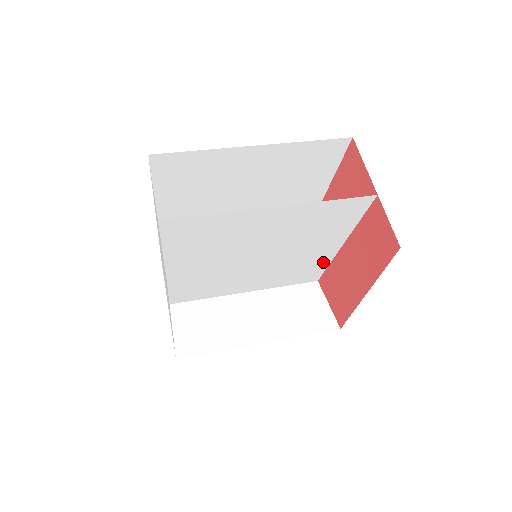
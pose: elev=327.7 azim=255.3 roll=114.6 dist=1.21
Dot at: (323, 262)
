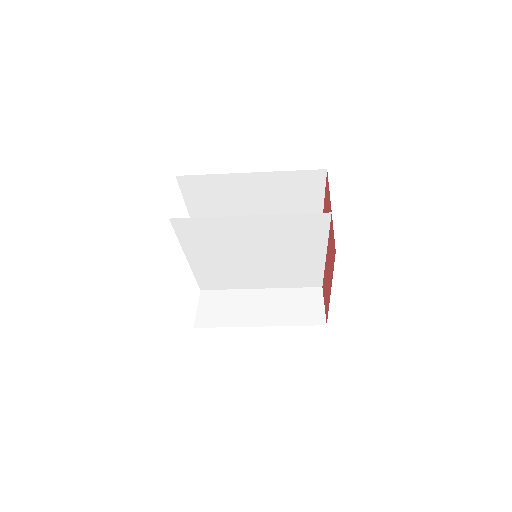
Dot at: (317, 269)
